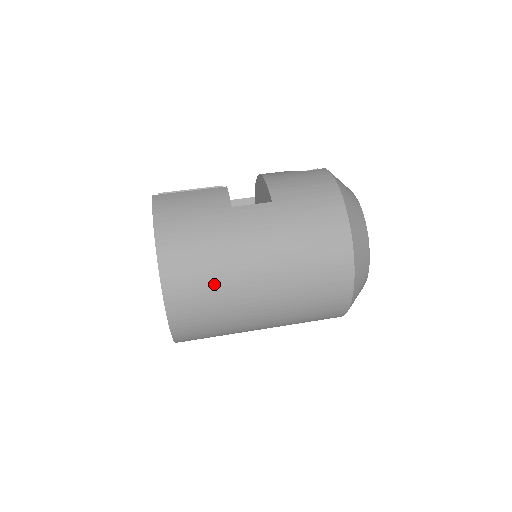
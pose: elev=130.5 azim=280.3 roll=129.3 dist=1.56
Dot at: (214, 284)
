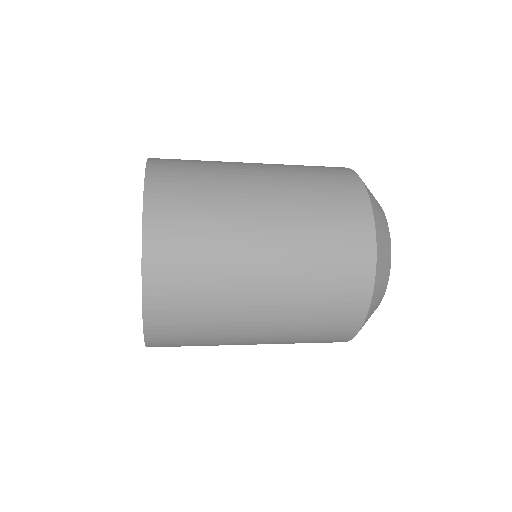
Dot at: (205, 169)
